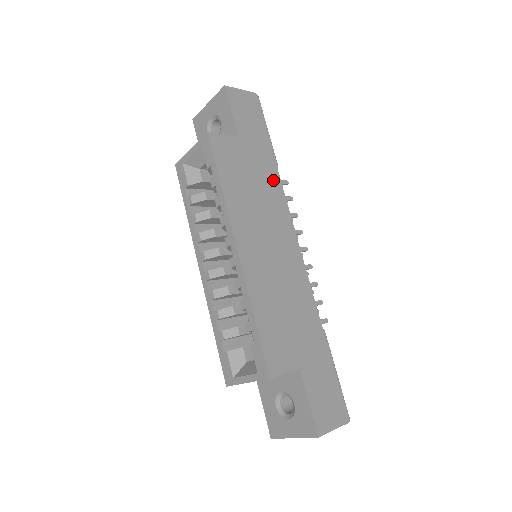
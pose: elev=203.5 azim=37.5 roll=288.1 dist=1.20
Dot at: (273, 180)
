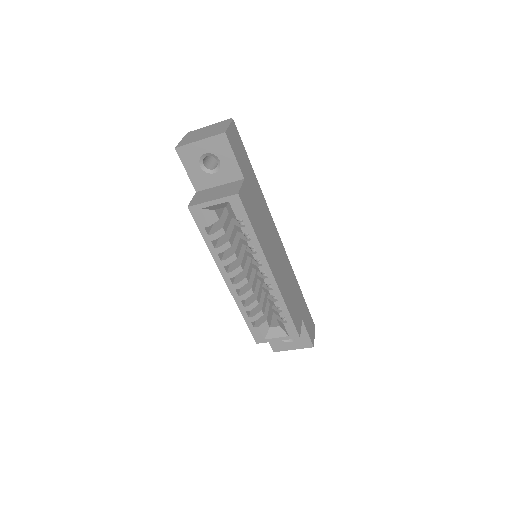
Dot at: (262, 198)
